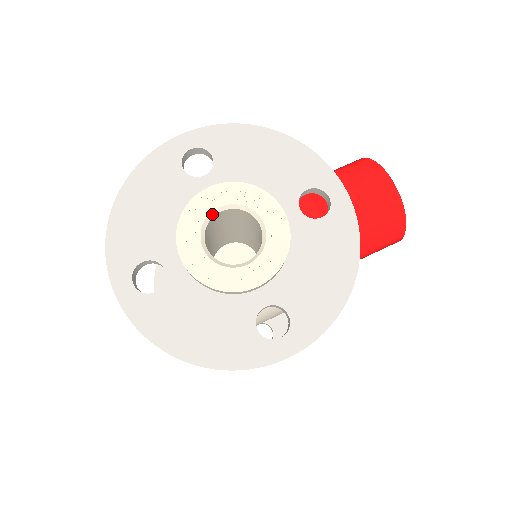
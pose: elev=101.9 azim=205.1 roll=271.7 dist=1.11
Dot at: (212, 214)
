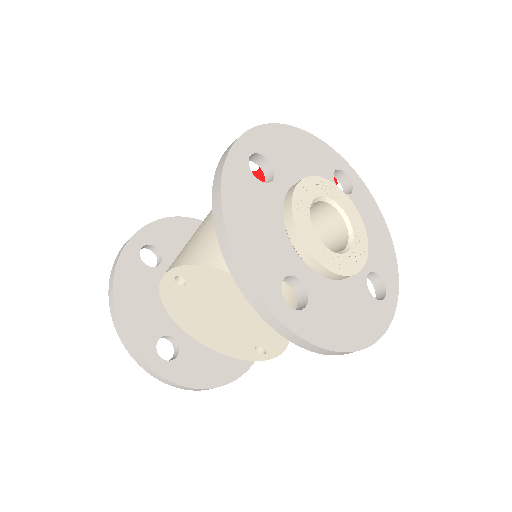
Dot at: occluded
